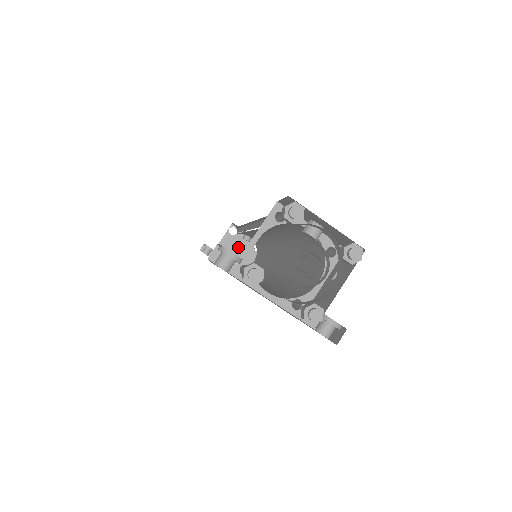
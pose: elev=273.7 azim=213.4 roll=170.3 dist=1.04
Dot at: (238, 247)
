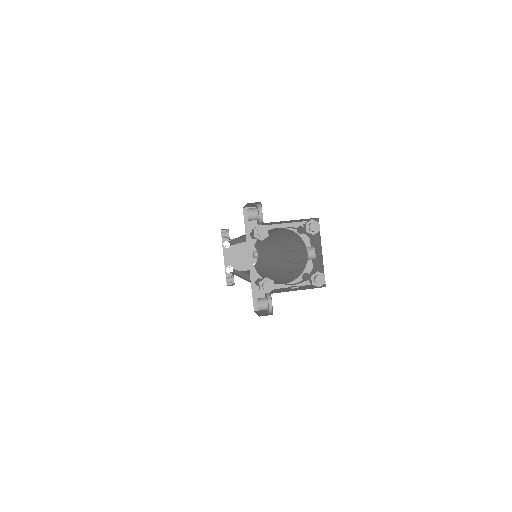
Dot at: (244, 254)
